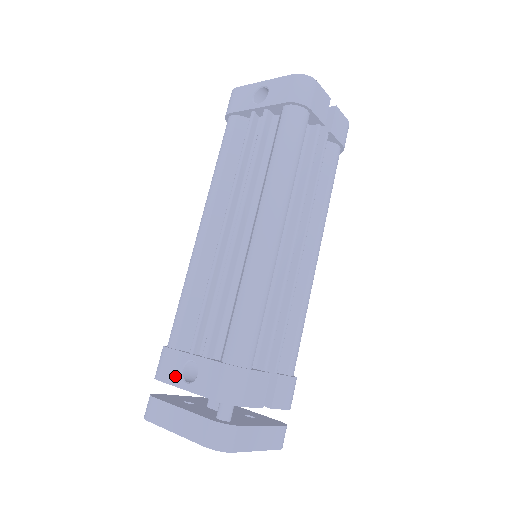
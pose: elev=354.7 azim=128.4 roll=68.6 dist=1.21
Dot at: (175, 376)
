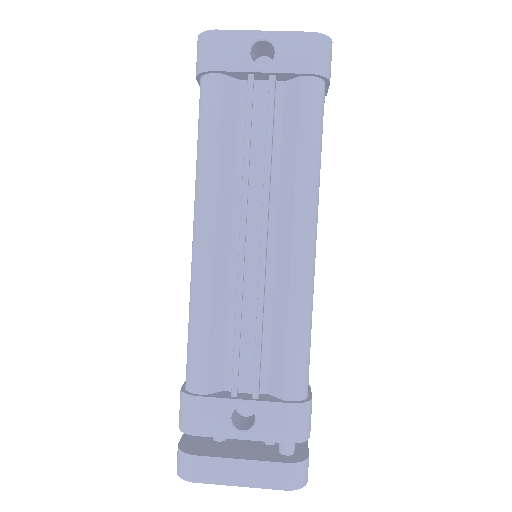
Dot at: (222, 427)
